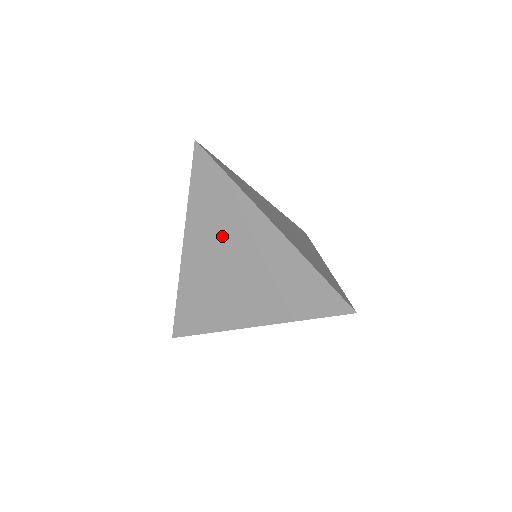
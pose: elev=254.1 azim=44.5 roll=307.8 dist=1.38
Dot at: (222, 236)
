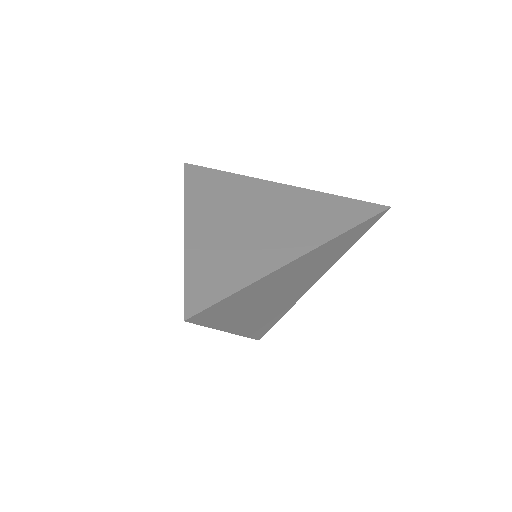
Dot at: (262, 300)
